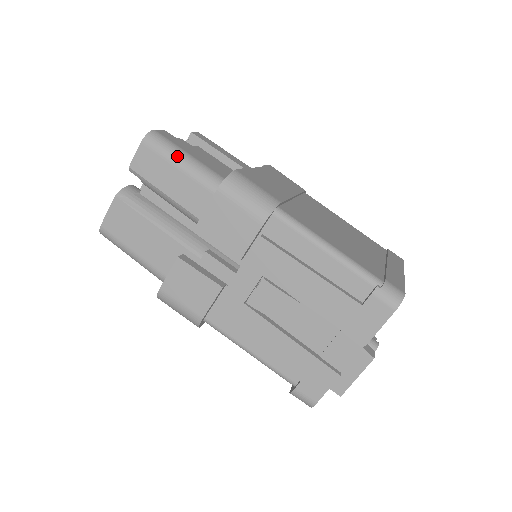
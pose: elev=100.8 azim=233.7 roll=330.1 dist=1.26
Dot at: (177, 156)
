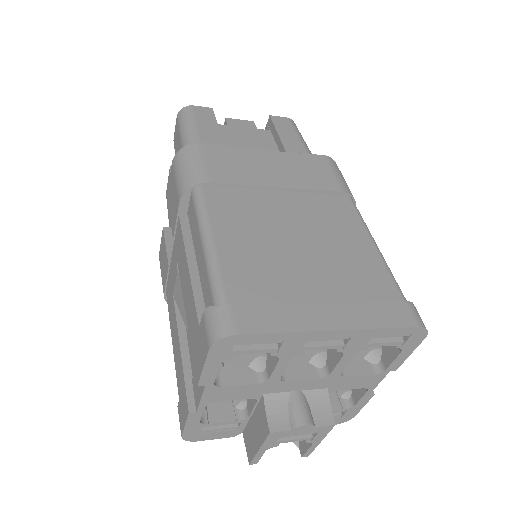
Dot at: (184, 129)
